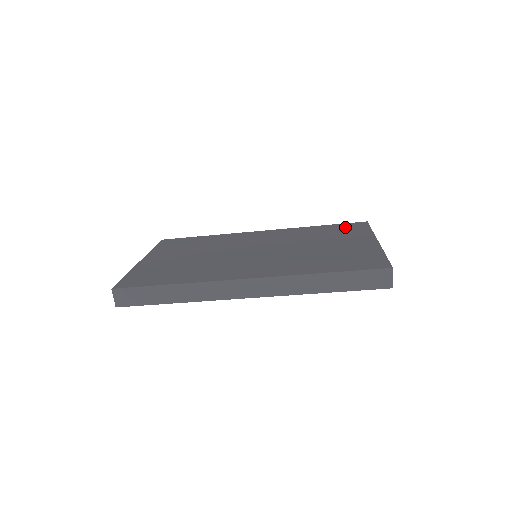
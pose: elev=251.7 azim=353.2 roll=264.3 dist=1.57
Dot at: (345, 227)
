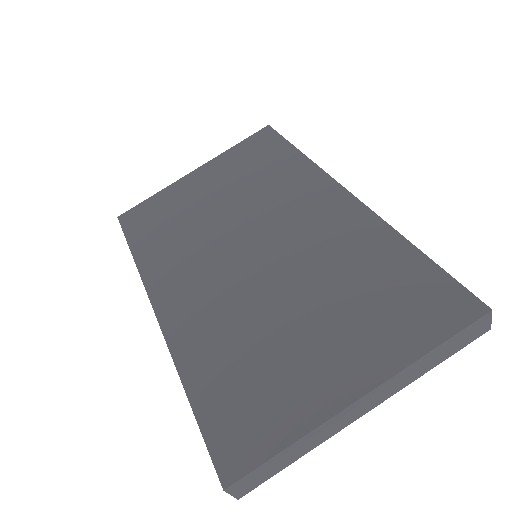
Dot at: (424, 294)
